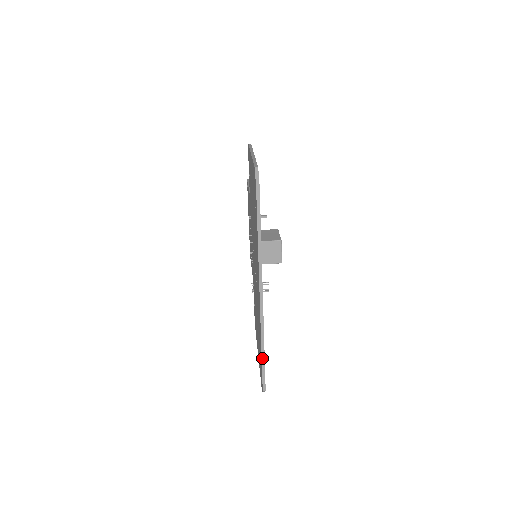
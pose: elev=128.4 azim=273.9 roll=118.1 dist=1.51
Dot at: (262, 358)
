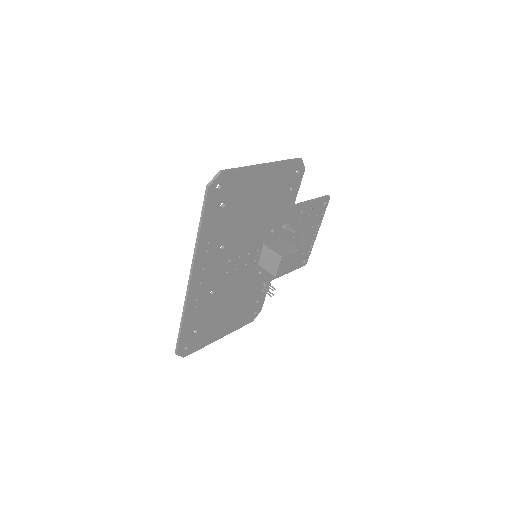
Dot at: (180, 327)
